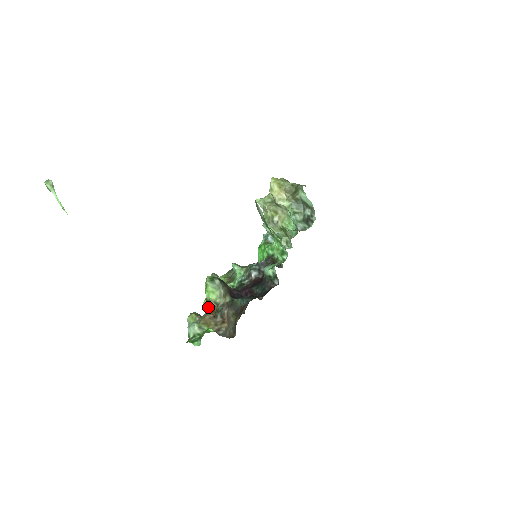
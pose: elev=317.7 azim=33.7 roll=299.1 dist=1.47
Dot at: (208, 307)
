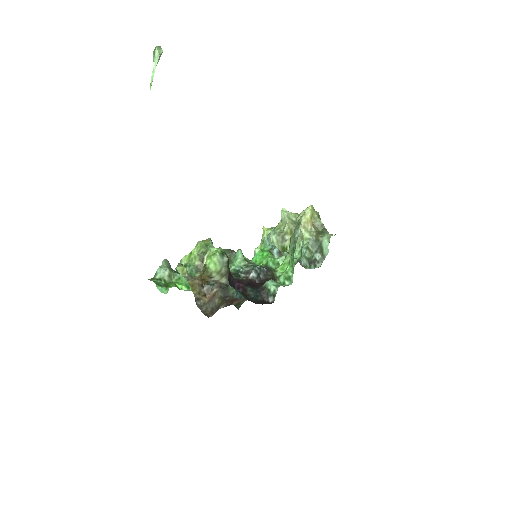
Dot at: (187, 263)
